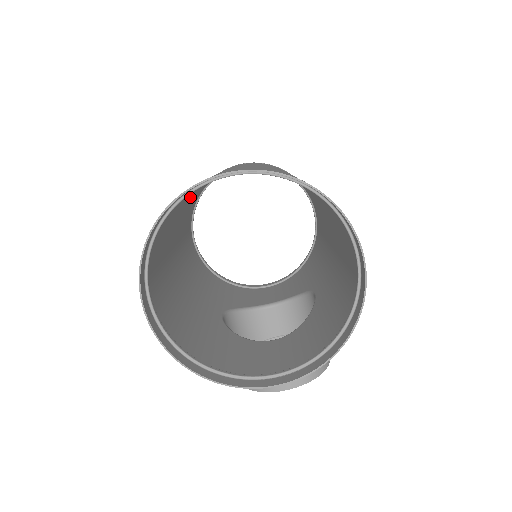
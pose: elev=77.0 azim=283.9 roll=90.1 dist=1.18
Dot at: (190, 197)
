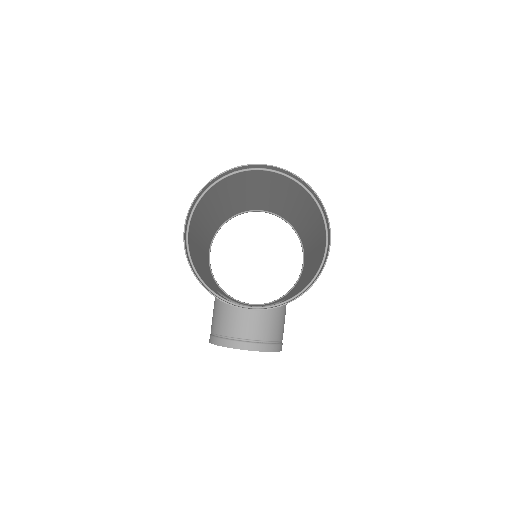
Dot at: (228, 201)
